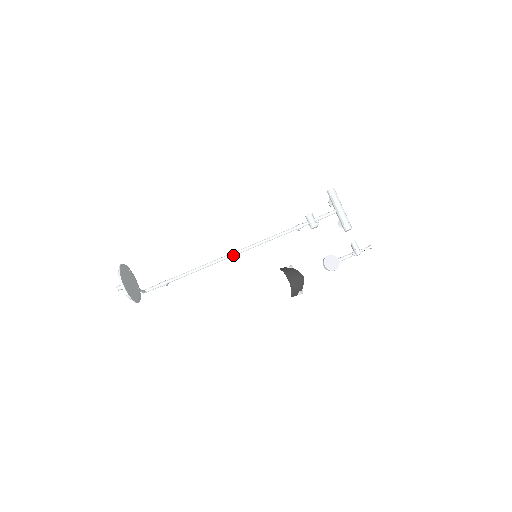
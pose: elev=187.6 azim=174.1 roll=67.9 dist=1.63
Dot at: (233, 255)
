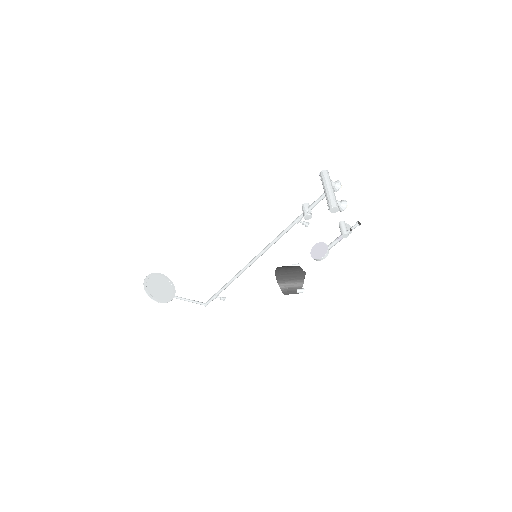
Dot at: (253, 261)
